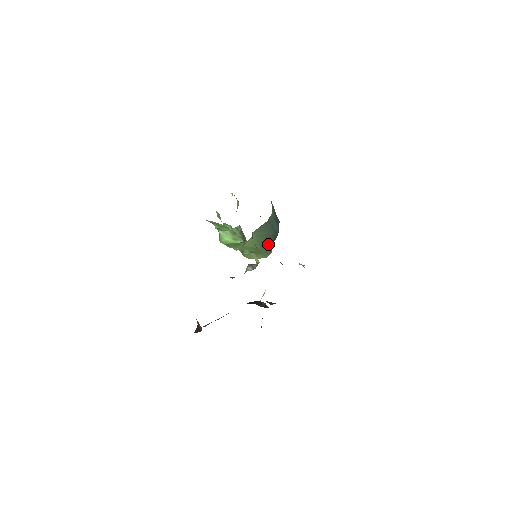
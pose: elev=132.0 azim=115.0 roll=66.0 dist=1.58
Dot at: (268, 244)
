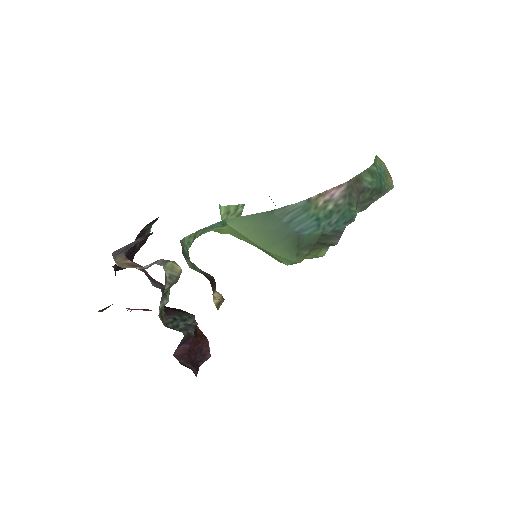
Dot at: (284, 247)
